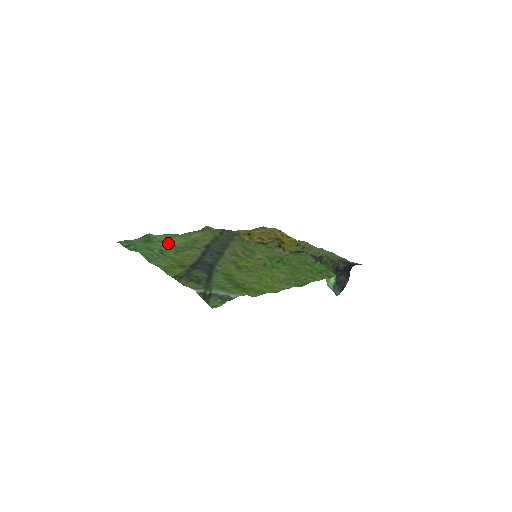
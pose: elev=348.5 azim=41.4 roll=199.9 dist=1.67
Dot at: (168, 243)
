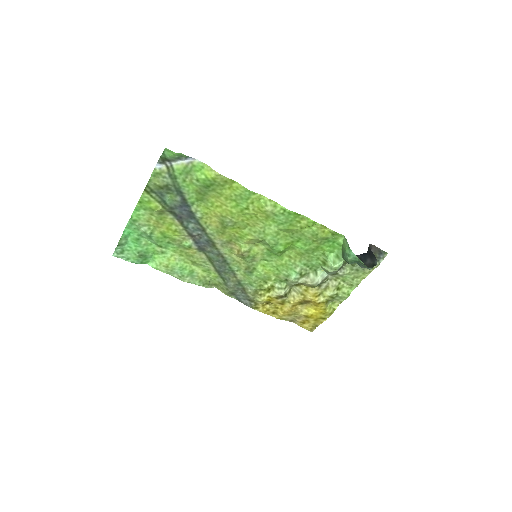
Dot at: (161, 250)
